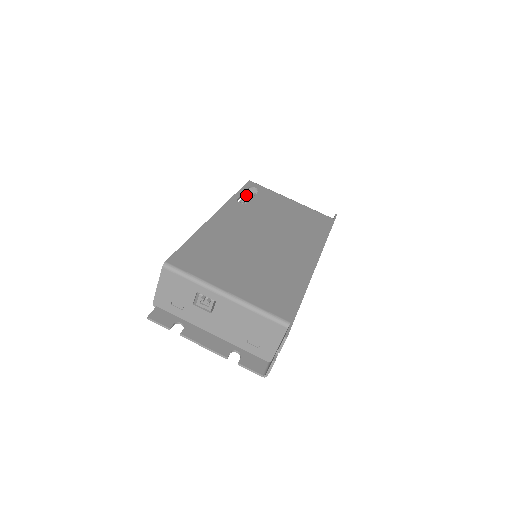
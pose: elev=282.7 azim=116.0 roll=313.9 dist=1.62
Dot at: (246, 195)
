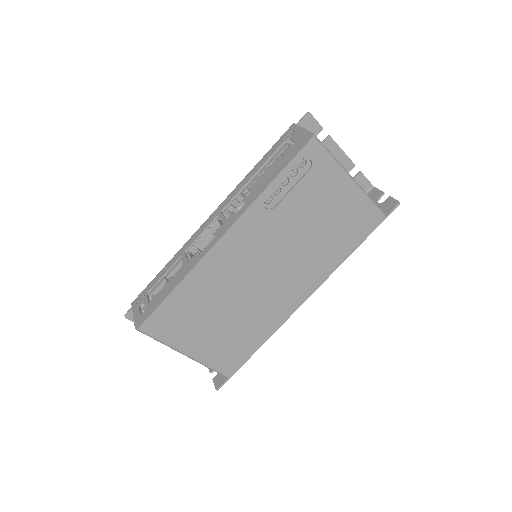
Dot at: occluded
